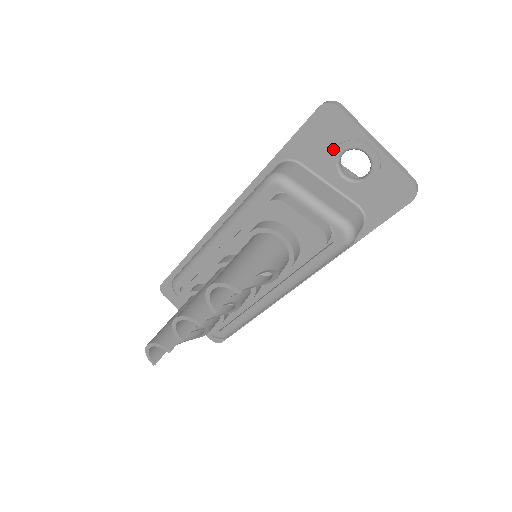
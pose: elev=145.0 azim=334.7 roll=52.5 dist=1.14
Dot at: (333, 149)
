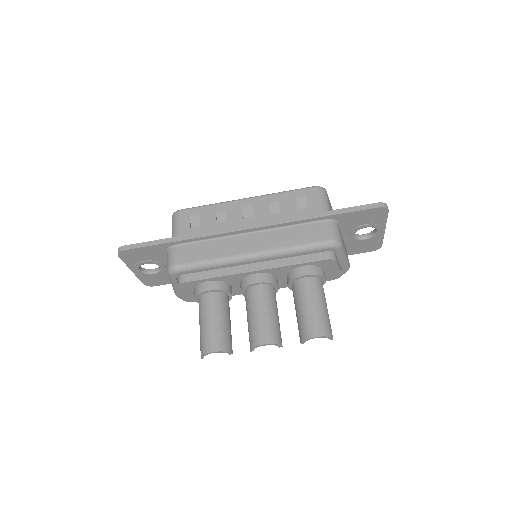
Dot at: (364, 224)
